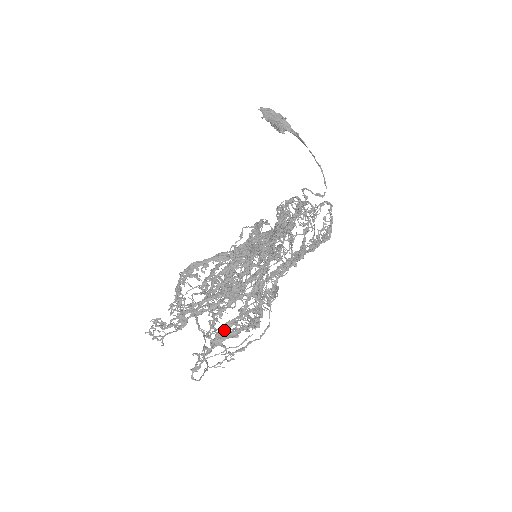
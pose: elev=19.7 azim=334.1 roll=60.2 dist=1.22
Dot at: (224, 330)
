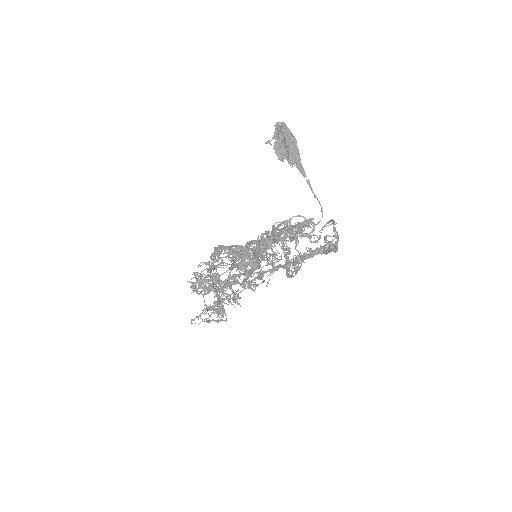
Dot at: occluded
